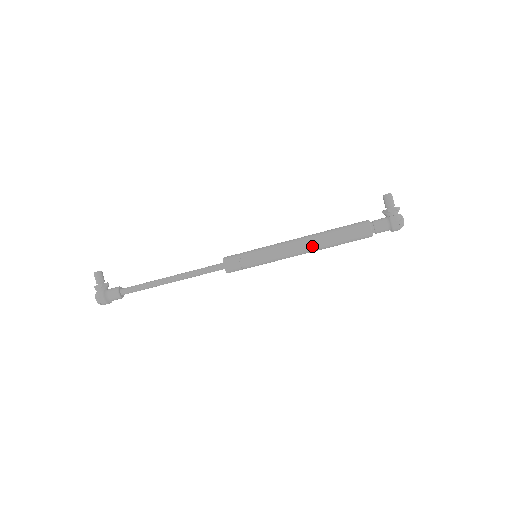
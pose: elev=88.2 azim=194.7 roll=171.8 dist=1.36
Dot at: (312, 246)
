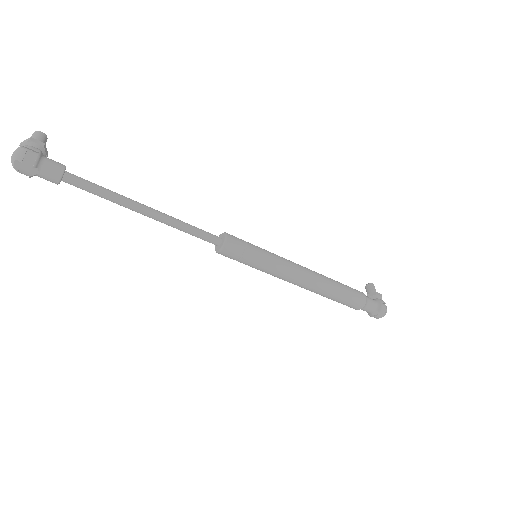
Dot at: (318, 278)
